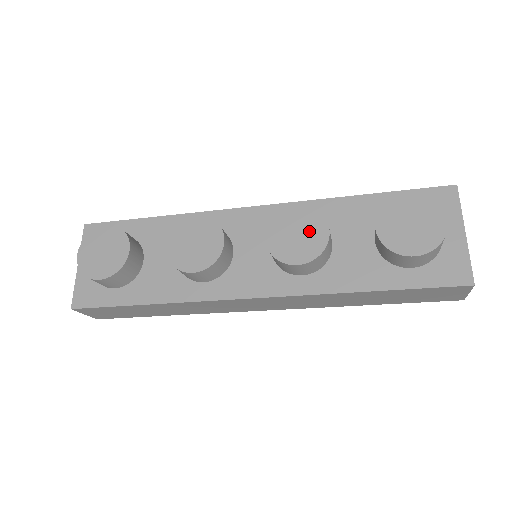
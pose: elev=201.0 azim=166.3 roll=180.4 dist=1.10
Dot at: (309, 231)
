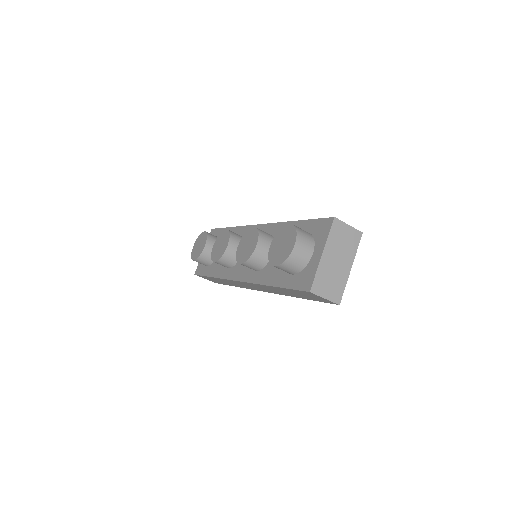
Dot at: (251, 244)
